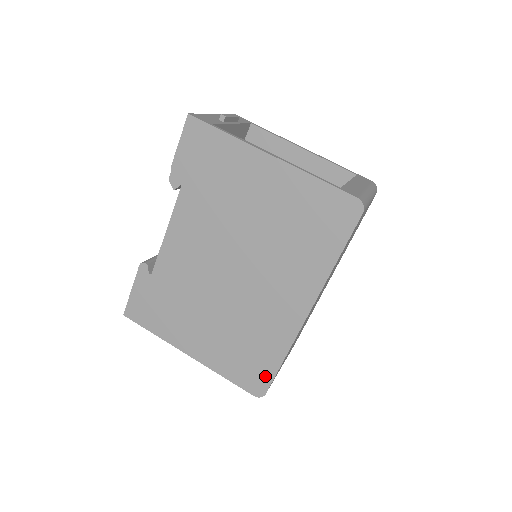
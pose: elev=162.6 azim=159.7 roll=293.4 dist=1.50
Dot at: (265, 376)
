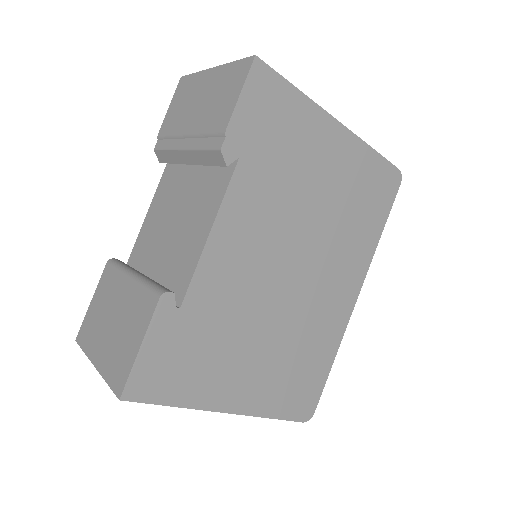
Dot at: (316, 390)
